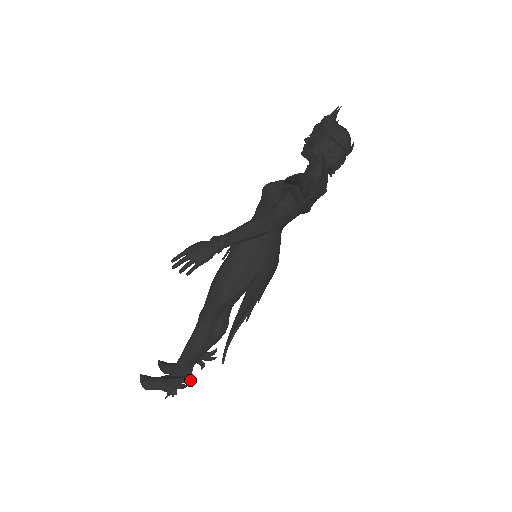
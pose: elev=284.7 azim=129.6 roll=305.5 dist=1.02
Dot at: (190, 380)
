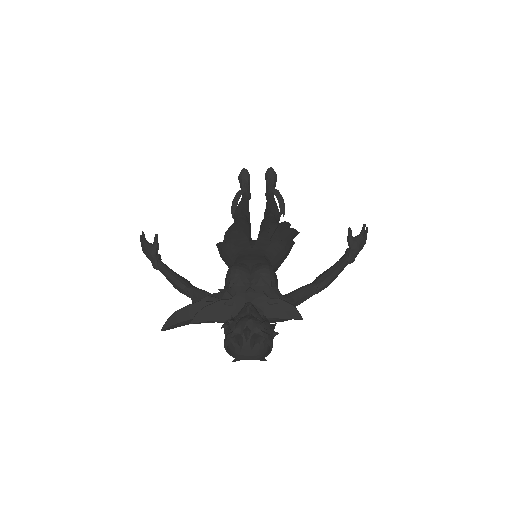
Dot at: occluded
